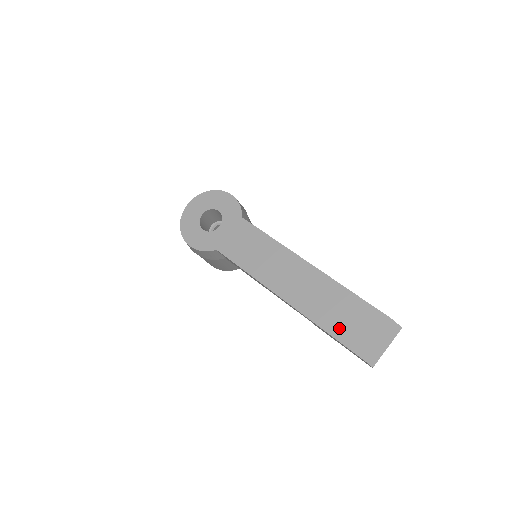
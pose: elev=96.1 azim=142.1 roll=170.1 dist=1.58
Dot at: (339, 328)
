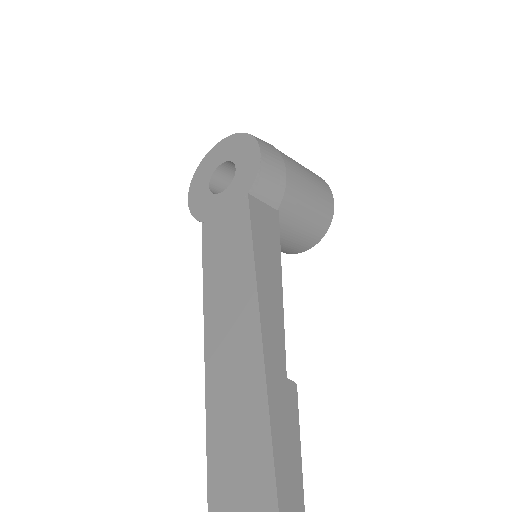
Dot at: (219, 446)
